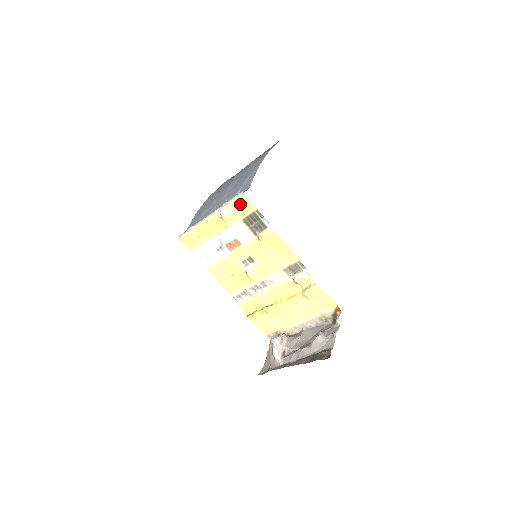
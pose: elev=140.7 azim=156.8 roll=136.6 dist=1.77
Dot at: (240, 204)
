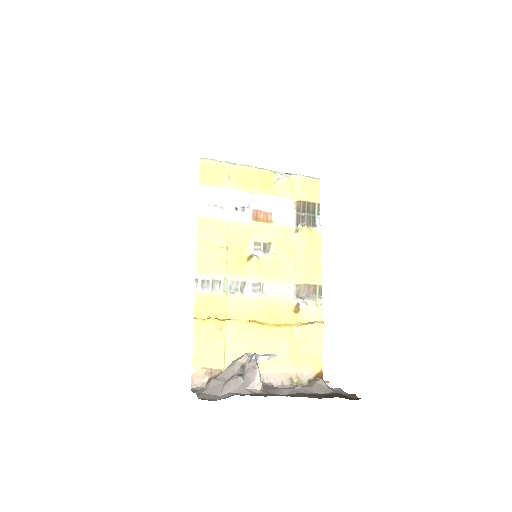
Dot at: (308, 185)
